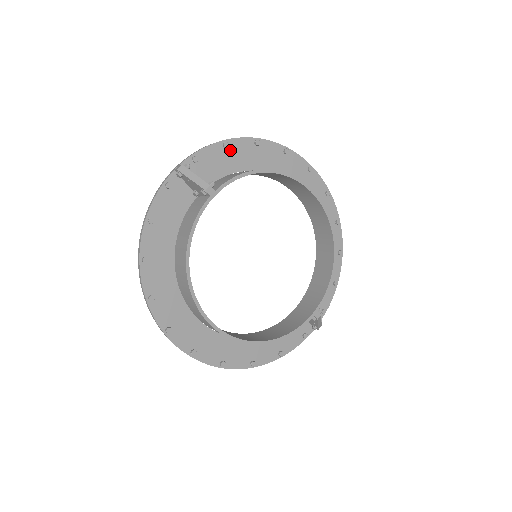
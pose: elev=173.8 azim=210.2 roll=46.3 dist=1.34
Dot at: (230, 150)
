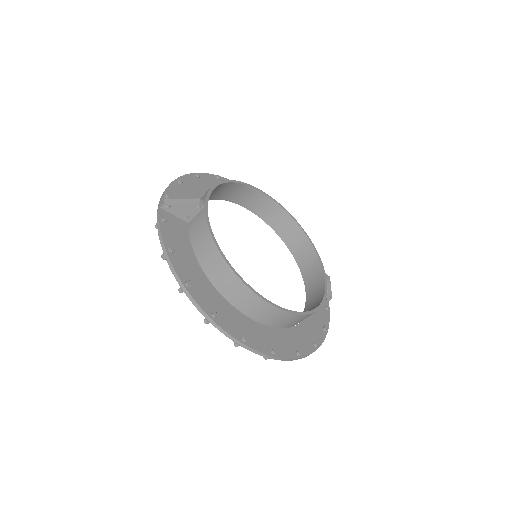
Dot at: (185, 185)
